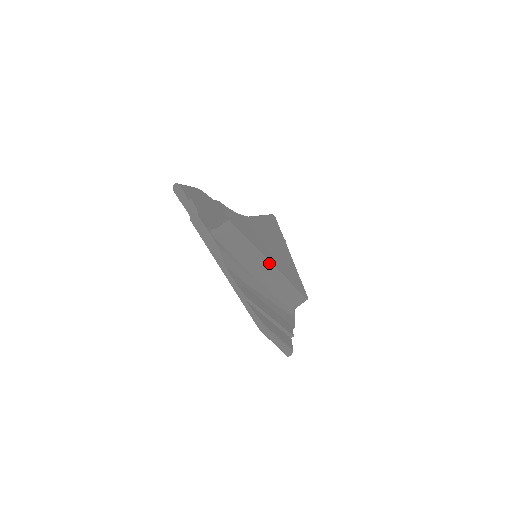
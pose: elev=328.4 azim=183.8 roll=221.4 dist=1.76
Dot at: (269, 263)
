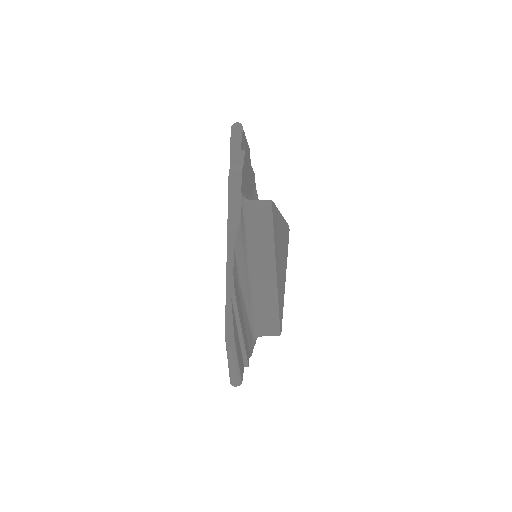
Dot at: (275, 273)
